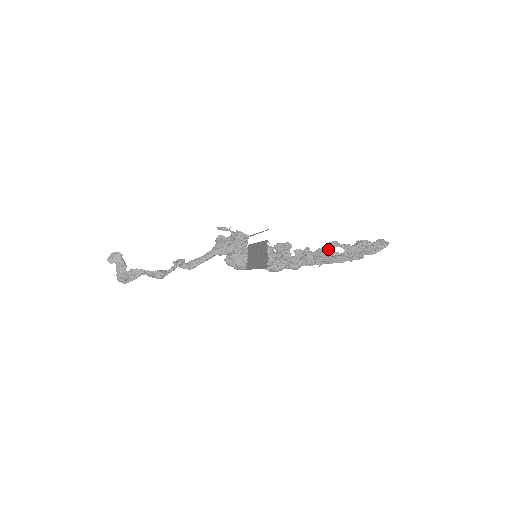
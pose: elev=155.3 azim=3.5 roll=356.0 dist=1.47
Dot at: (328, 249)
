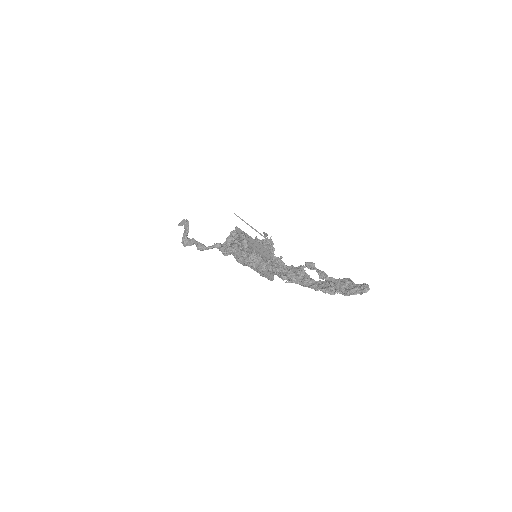
Dot at: (302, 268)
